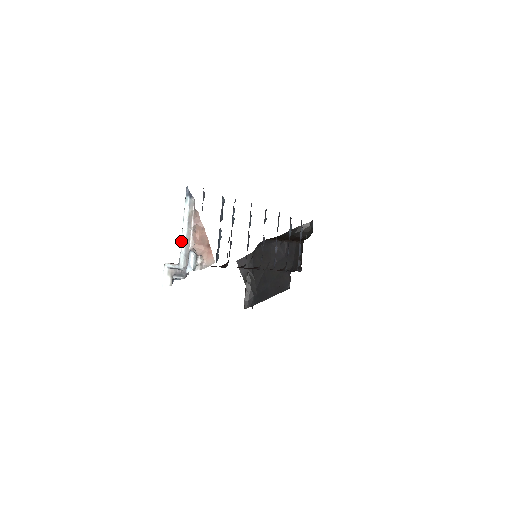
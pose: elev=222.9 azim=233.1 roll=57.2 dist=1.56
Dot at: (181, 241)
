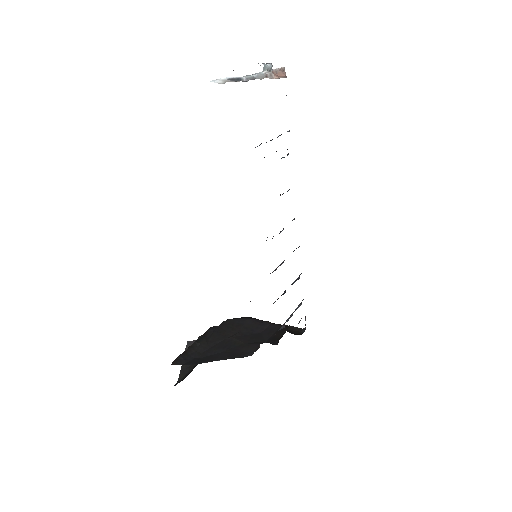
Dot at: (256, 73)
